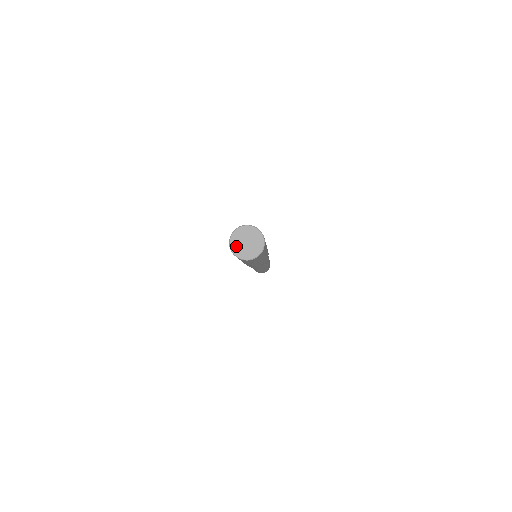
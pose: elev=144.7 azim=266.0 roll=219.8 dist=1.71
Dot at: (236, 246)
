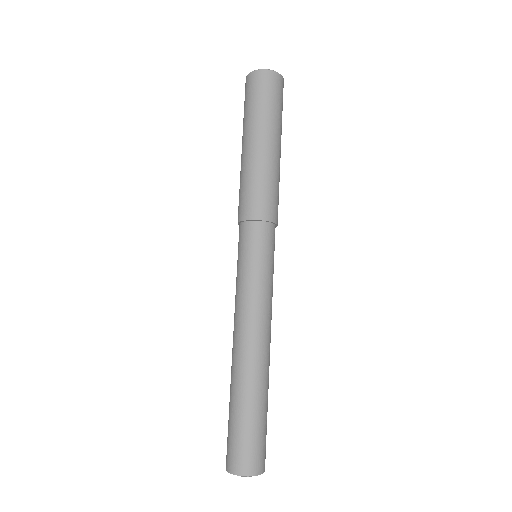
Dot at: occluded
